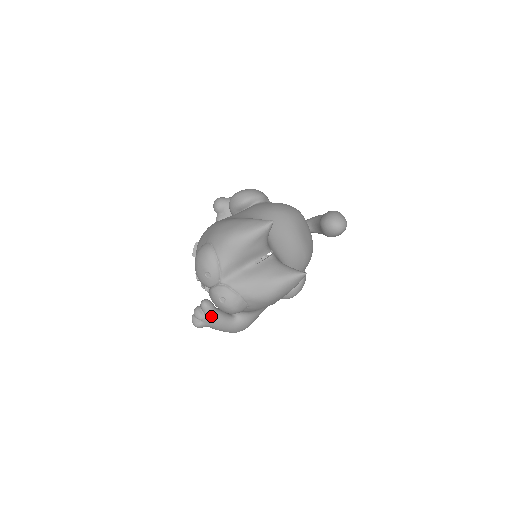
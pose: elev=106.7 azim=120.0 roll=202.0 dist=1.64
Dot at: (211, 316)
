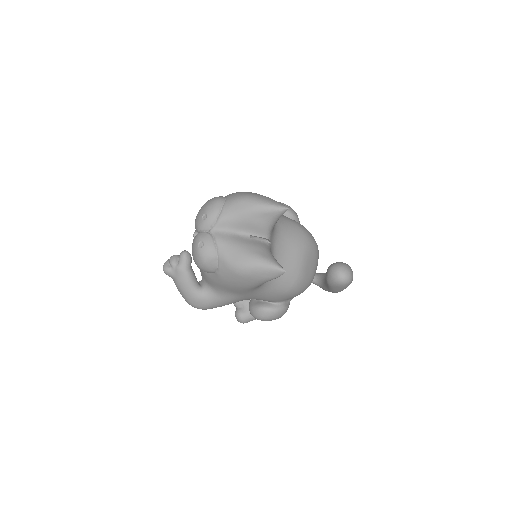
Dot at: (182, 267)
